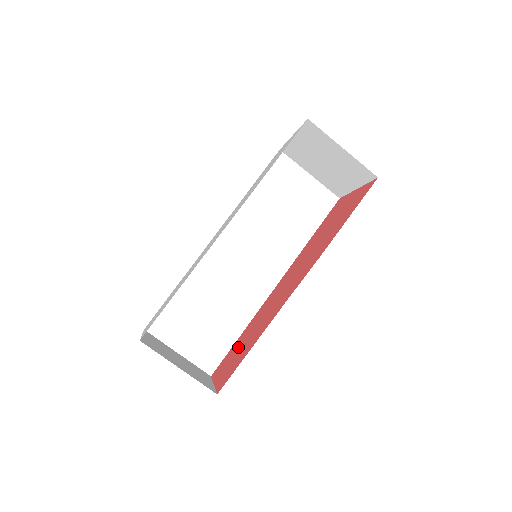
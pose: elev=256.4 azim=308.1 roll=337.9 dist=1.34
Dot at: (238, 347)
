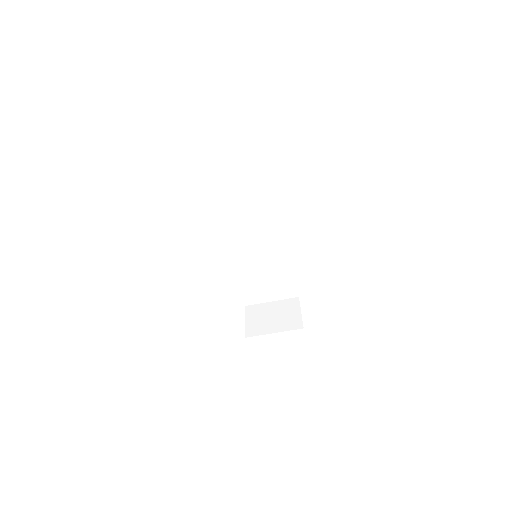
Dot at: occluded
